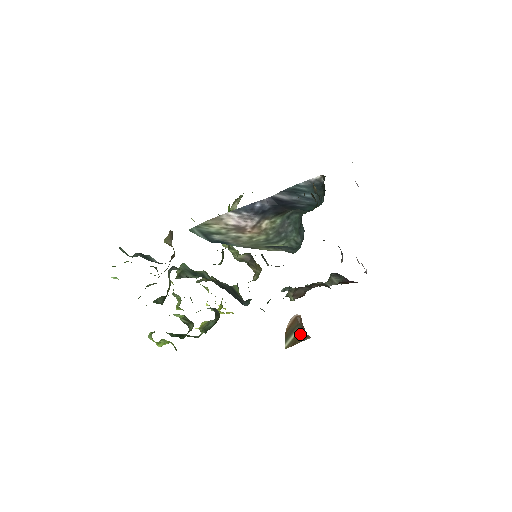
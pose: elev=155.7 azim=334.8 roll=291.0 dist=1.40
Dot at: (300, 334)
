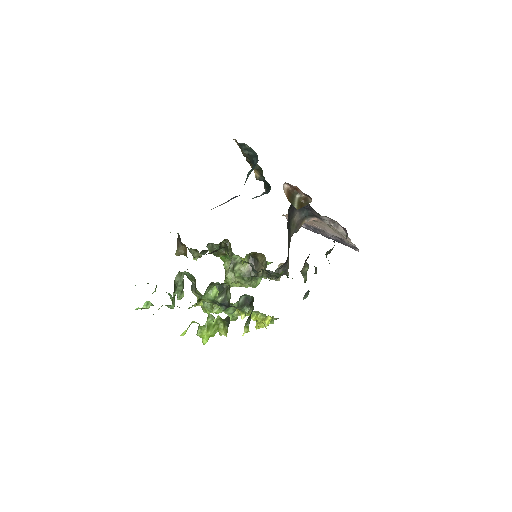
Dot at: (300, 199)
